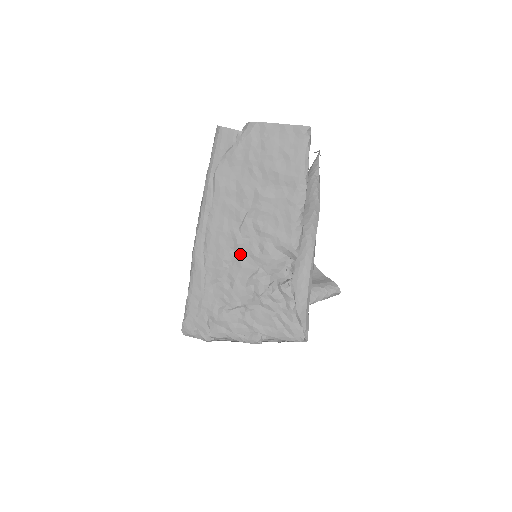
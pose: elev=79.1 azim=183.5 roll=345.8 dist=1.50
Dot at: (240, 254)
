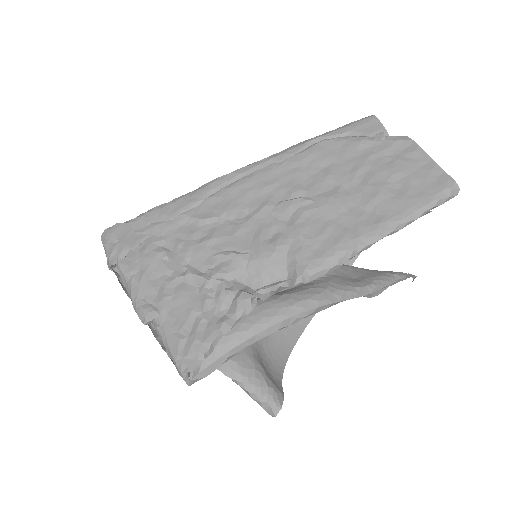
Dot at: (249, 223)
